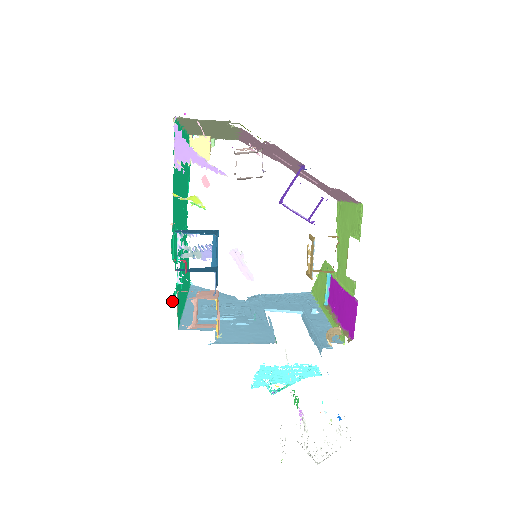
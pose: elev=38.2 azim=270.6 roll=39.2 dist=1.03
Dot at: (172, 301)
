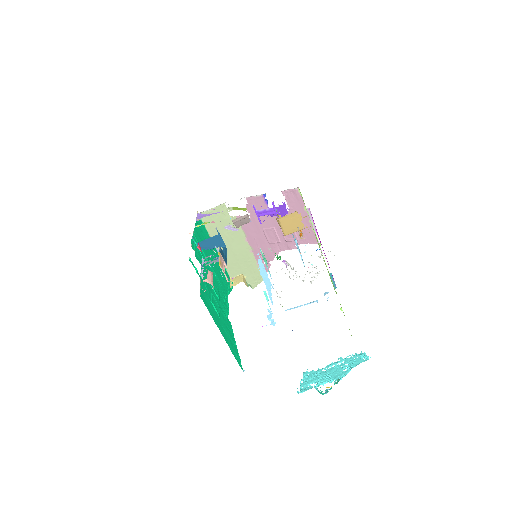
Dot at: (190, 261)
